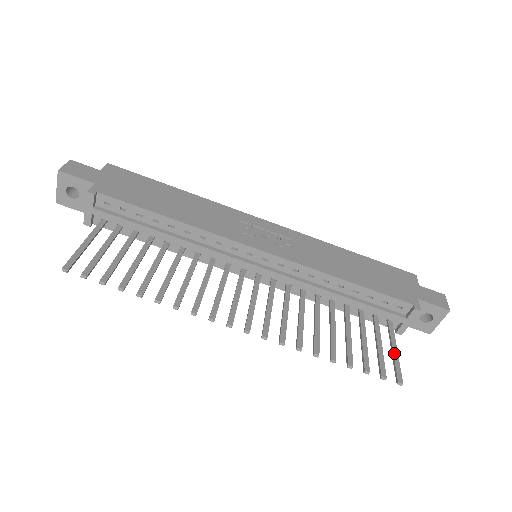
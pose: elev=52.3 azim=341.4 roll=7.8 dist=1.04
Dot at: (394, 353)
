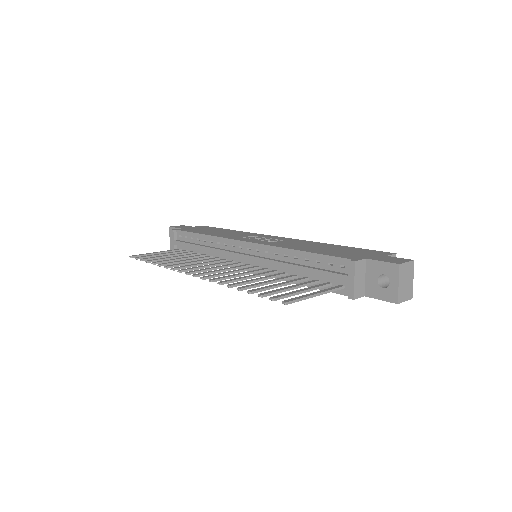
Dot at: (309, 294)
